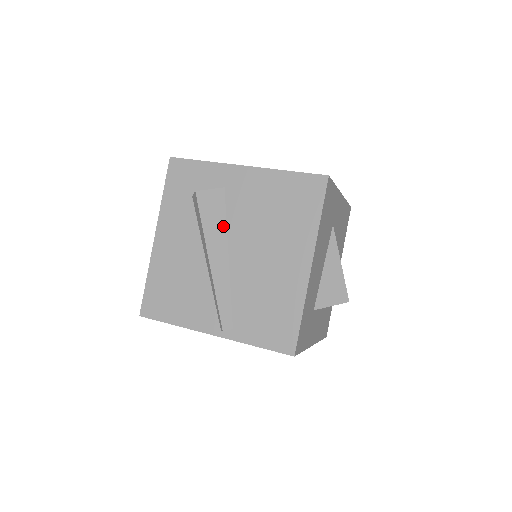
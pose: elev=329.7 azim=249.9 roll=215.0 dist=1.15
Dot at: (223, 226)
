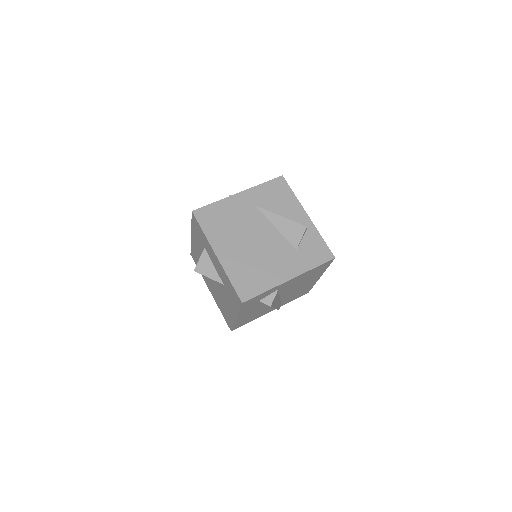
Dot at: (278, 296)
